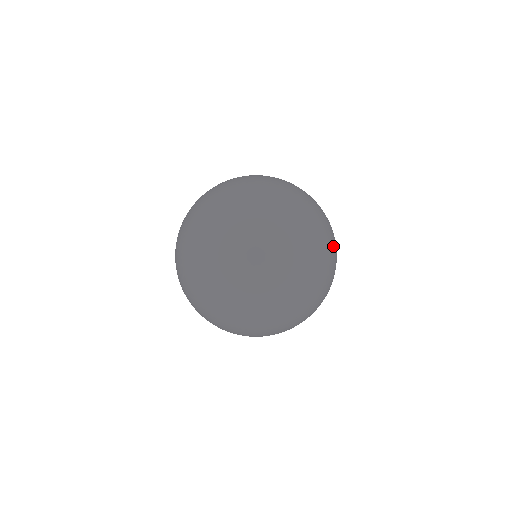
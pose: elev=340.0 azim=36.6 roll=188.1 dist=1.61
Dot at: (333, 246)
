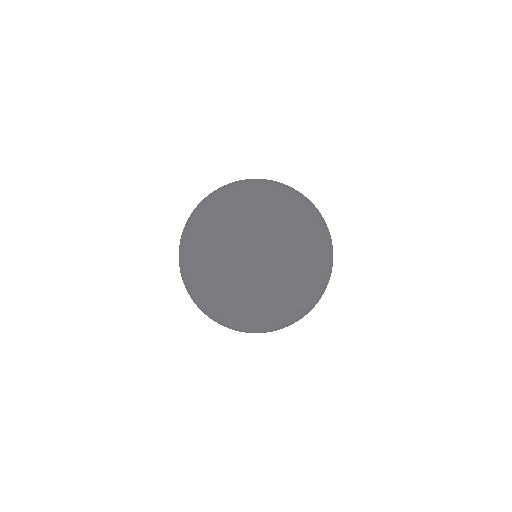
Dot at: (312, 204)
